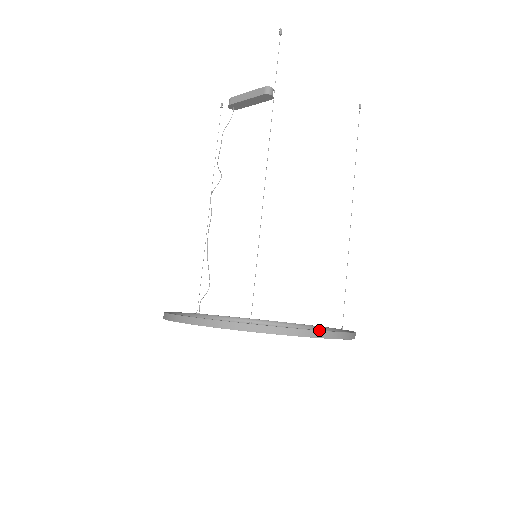
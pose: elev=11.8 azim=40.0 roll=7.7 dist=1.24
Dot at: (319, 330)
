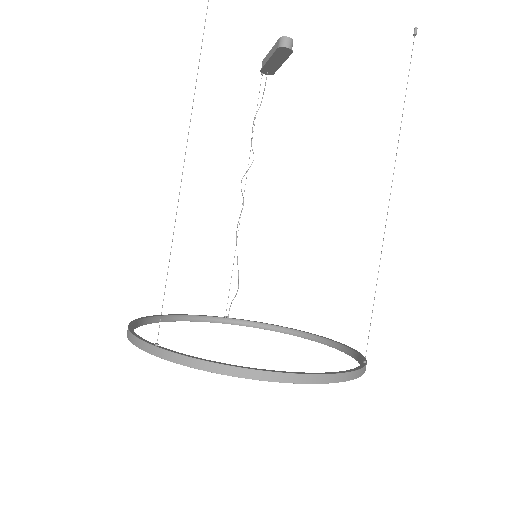
Dot at: (237, 366)
